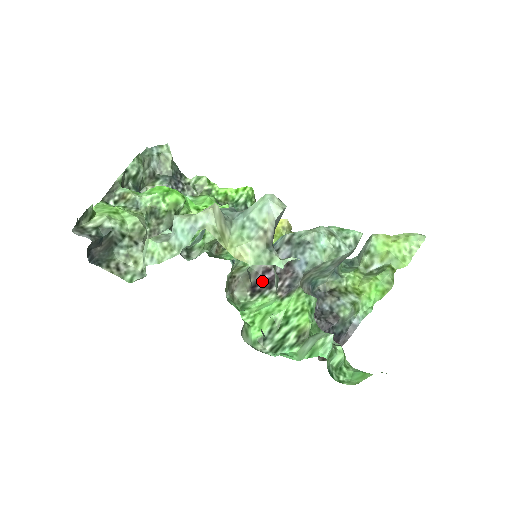
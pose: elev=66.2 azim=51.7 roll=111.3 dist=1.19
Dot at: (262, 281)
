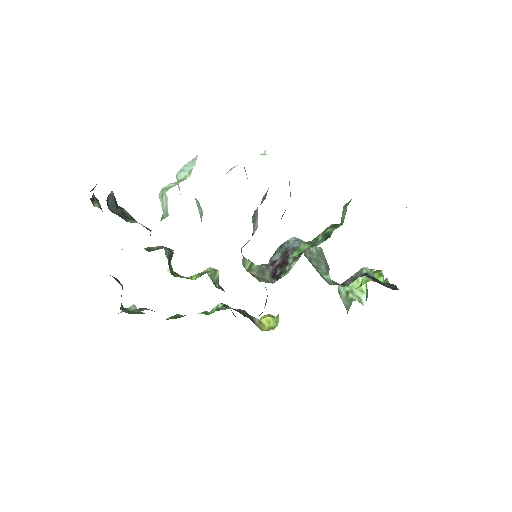
Dot at: (276, 267)
